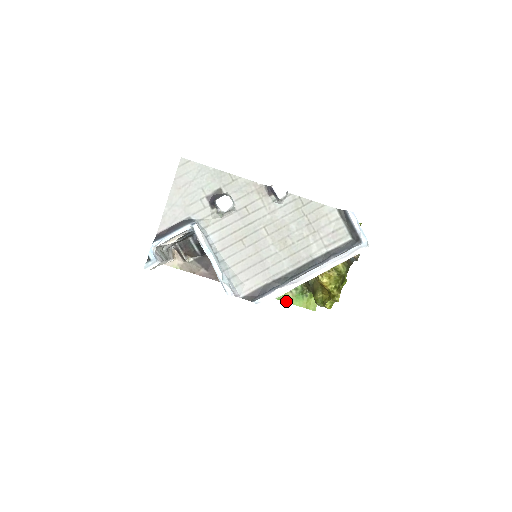
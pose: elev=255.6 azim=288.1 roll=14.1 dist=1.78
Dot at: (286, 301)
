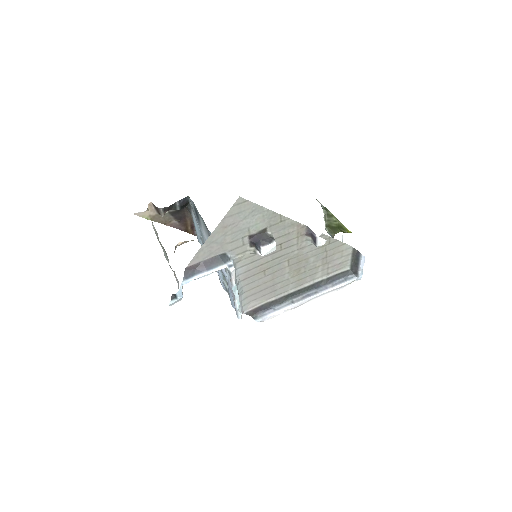
Dot at: occluded
